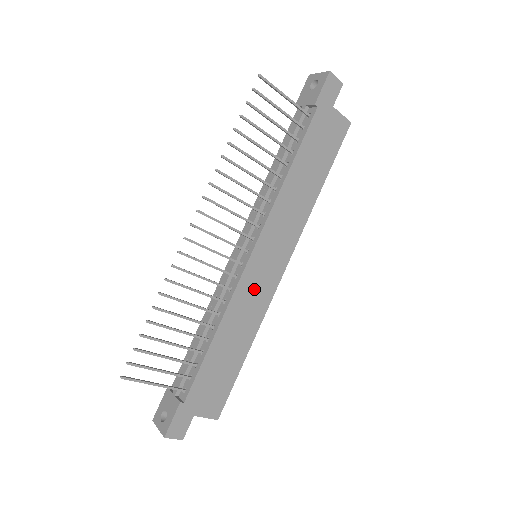
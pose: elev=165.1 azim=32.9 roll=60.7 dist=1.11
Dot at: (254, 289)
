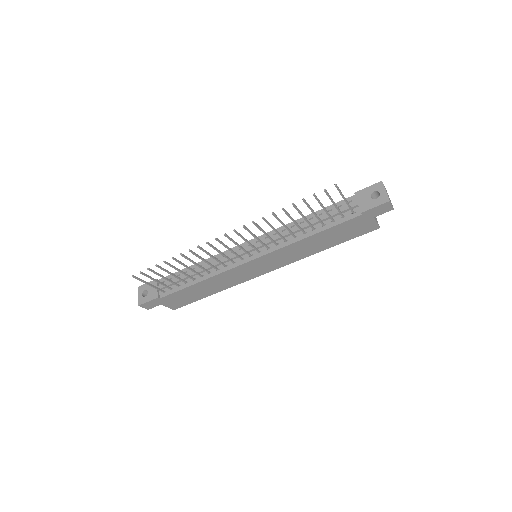
Dot at: (240, 274)
